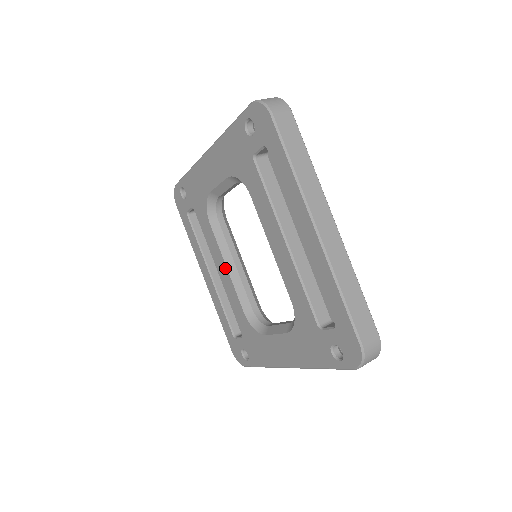
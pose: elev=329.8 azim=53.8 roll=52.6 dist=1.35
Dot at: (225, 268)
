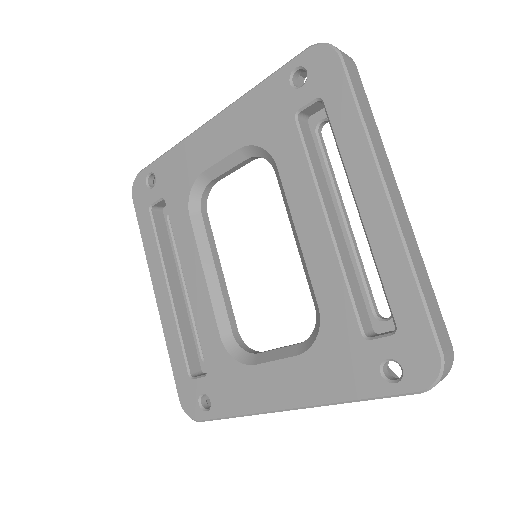
Dot at: (201, 275)
